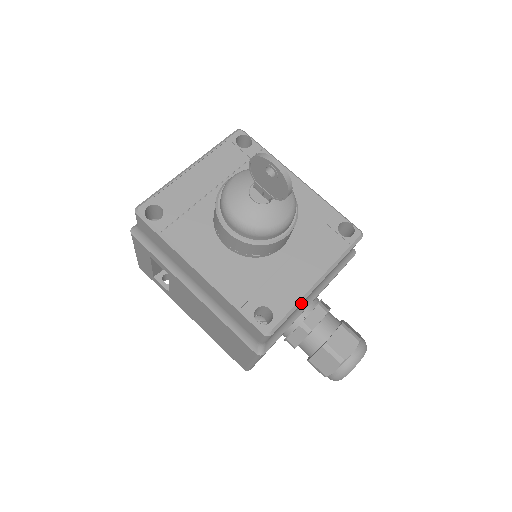
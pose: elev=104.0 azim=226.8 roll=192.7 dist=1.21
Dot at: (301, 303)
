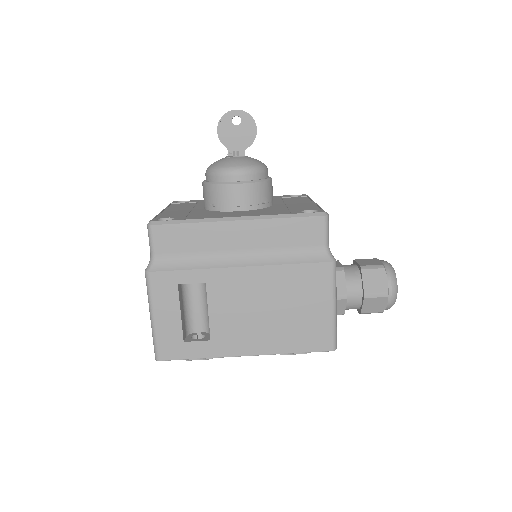
Dot at: occluded
